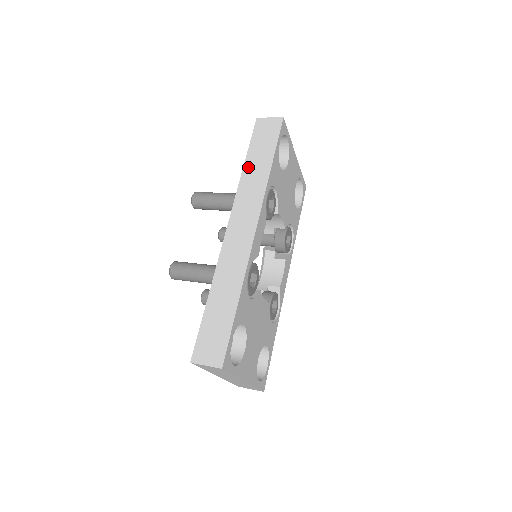
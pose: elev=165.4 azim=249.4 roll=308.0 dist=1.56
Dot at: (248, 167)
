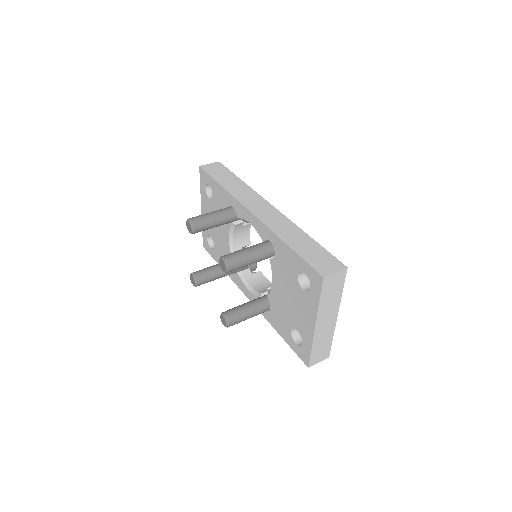
Dot at: (226, 185)
